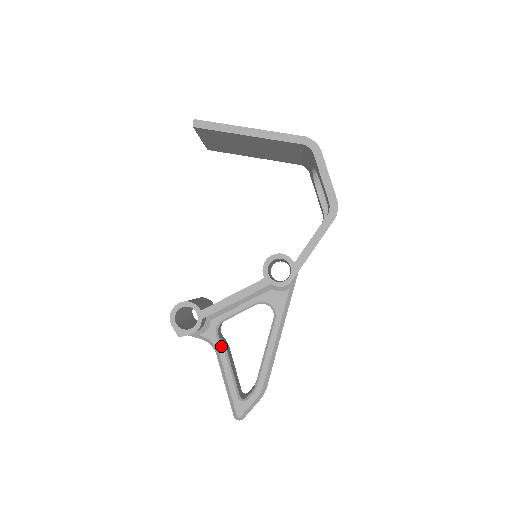
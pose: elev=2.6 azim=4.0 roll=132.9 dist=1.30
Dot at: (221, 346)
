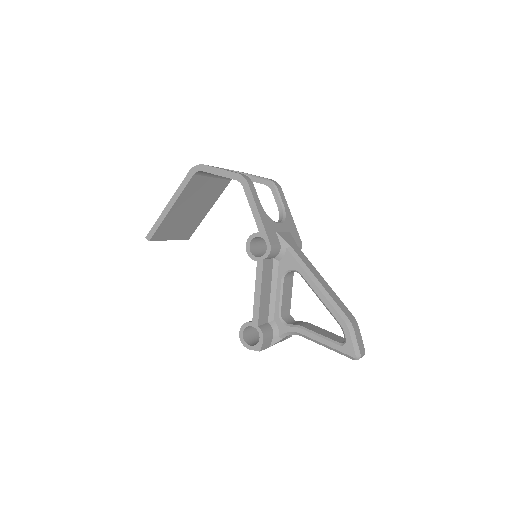
Dot at: (295, 328)
